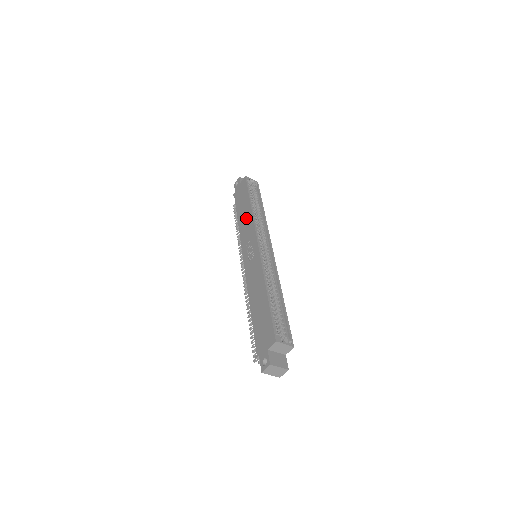
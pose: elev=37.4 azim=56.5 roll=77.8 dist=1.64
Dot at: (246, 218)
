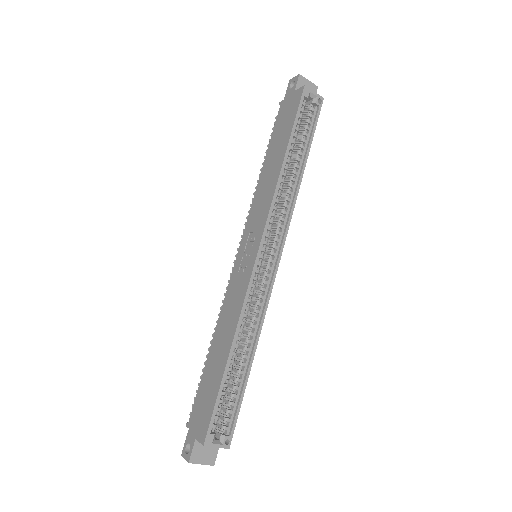
Dot at: (269, 181)
